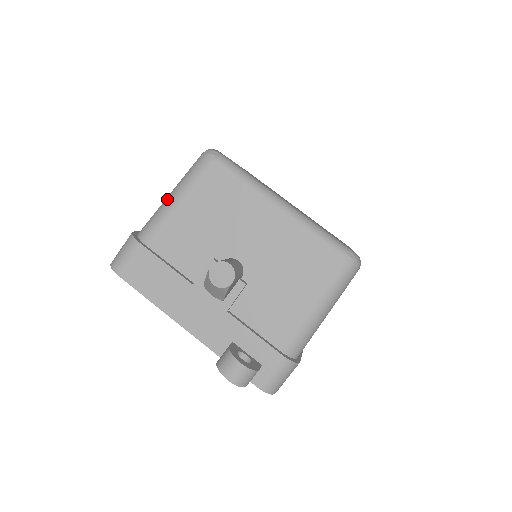
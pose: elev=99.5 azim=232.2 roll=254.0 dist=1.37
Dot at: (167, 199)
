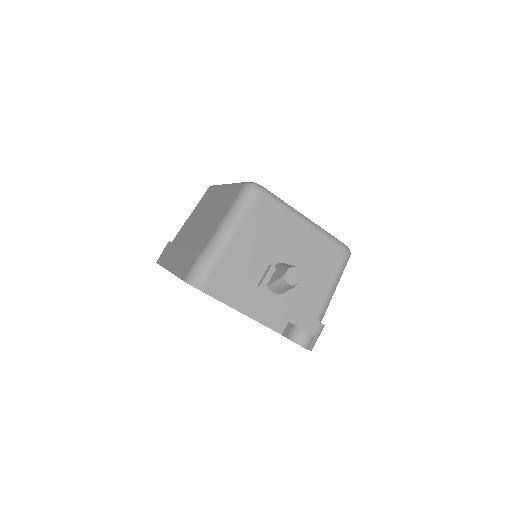
Dot at: (227, 224)
